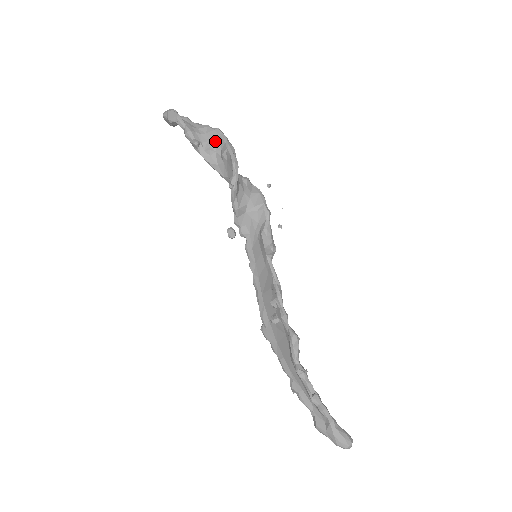
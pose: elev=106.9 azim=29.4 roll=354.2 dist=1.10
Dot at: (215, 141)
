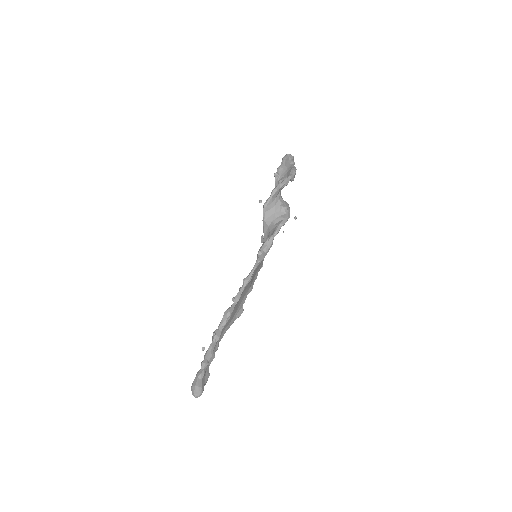
Dot at: (286, 177)
